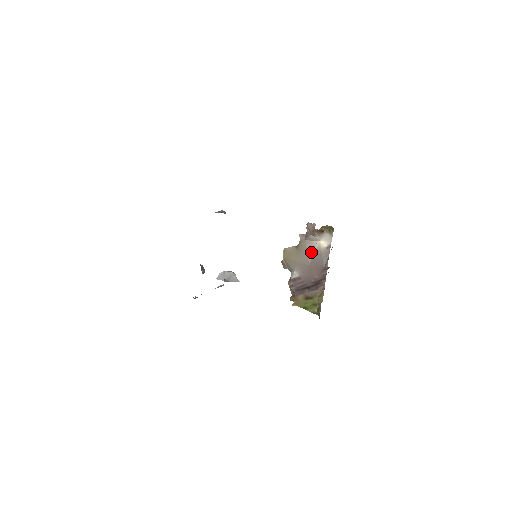
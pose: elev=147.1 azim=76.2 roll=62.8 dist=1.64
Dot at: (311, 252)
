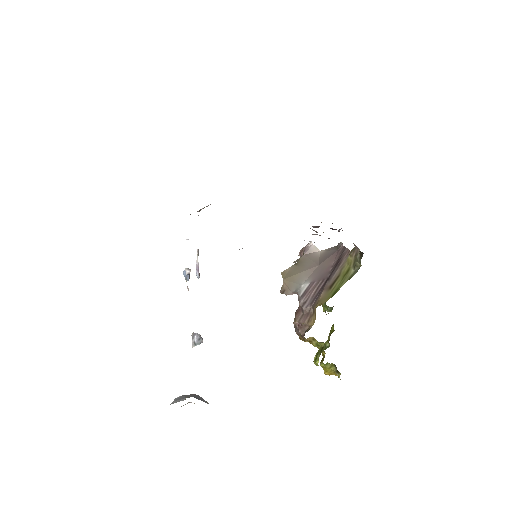
Dot at: (315, 258)
